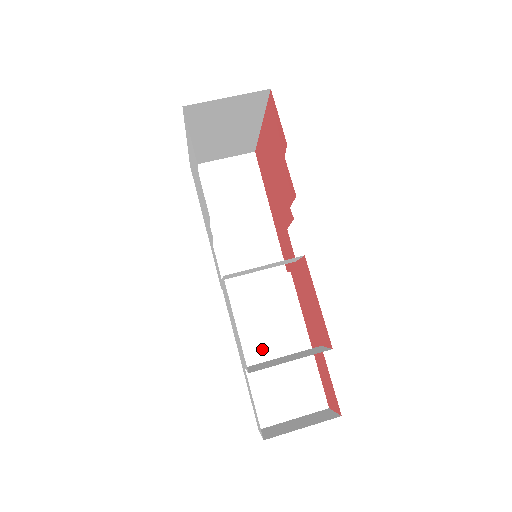
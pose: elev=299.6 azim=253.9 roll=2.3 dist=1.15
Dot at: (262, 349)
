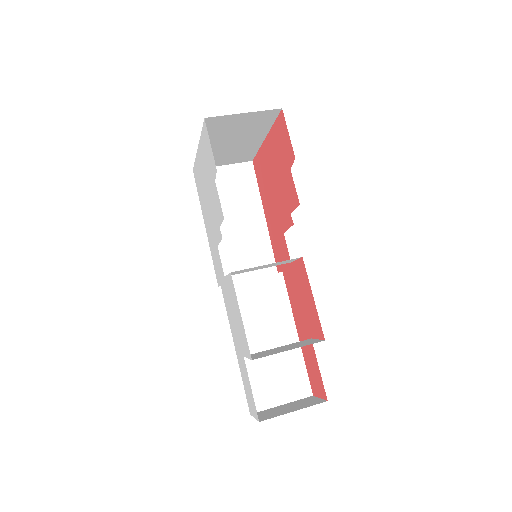
Dot at: (255, 341)
